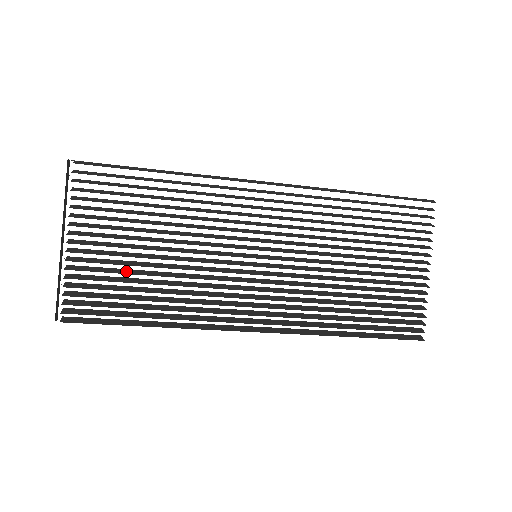
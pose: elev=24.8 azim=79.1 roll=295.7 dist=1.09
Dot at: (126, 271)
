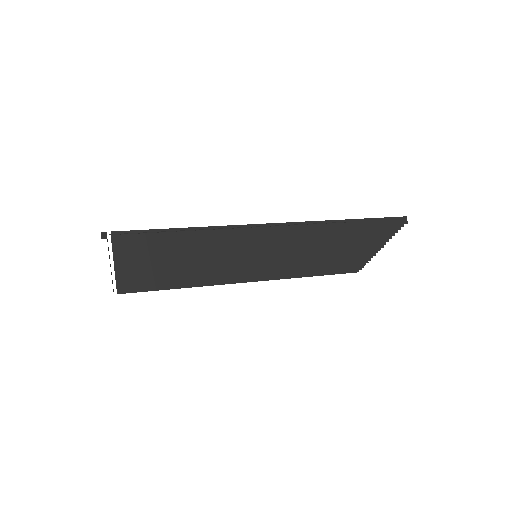
Dot at: (160, 271)
